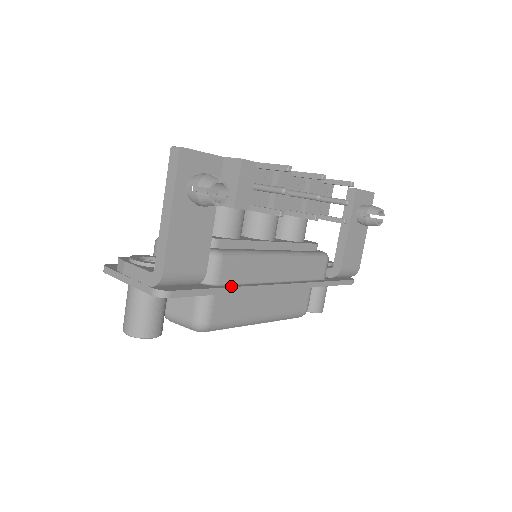
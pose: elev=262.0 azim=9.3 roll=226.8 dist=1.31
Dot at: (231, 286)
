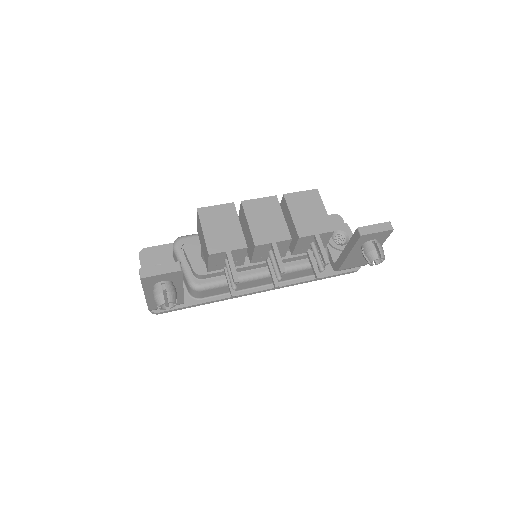
Dot at: (210, 300)
